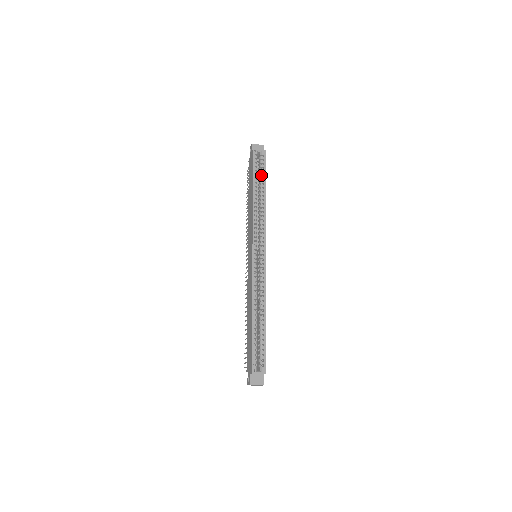
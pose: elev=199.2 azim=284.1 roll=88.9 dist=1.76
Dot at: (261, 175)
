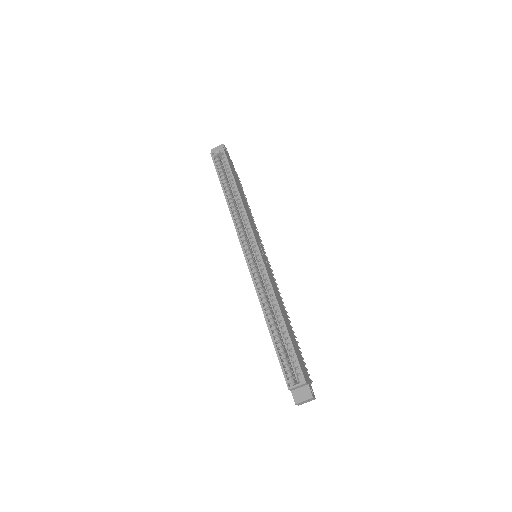
Dot at: (228, 173)
